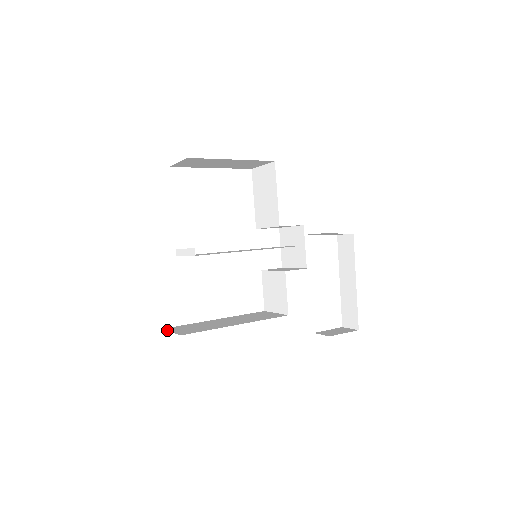
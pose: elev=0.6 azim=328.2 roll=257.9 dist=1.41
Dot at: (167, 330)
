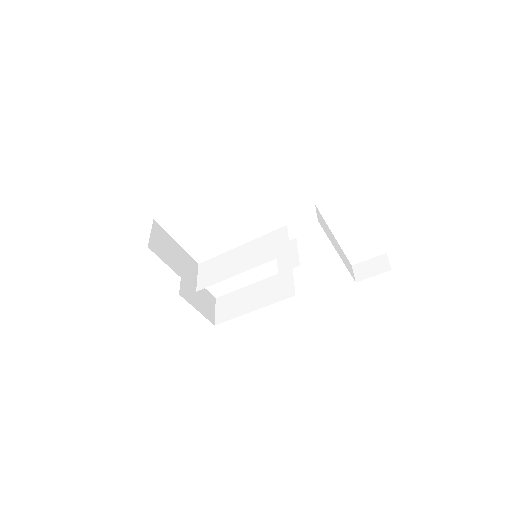
Dot at: (215, 305)
